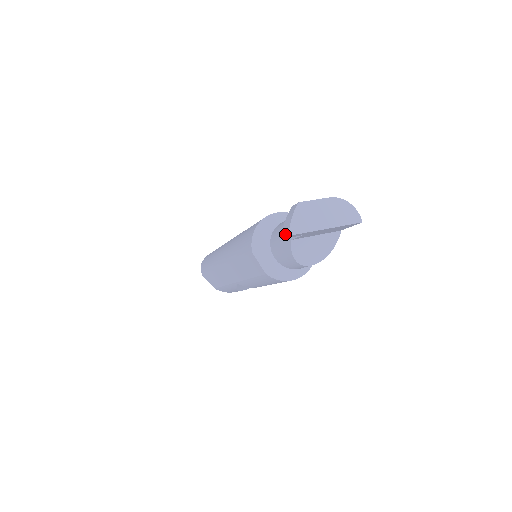
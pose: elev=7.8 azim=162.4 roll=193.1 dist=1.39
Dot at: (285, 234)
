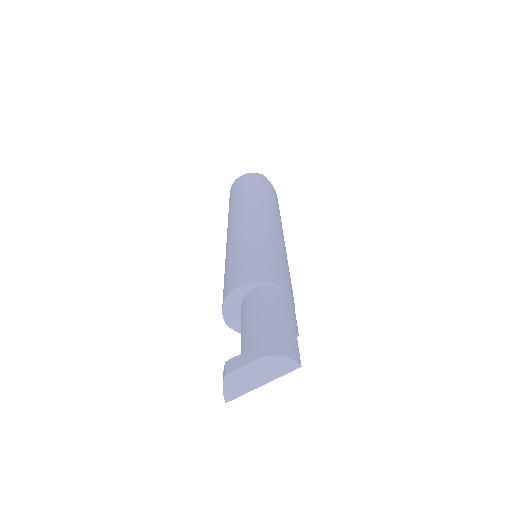
Dot at: occluded
